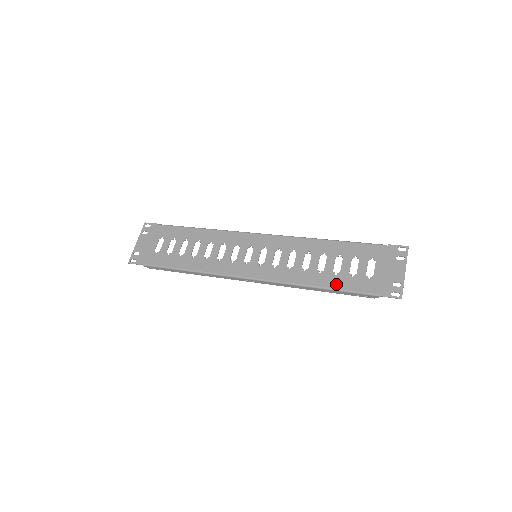
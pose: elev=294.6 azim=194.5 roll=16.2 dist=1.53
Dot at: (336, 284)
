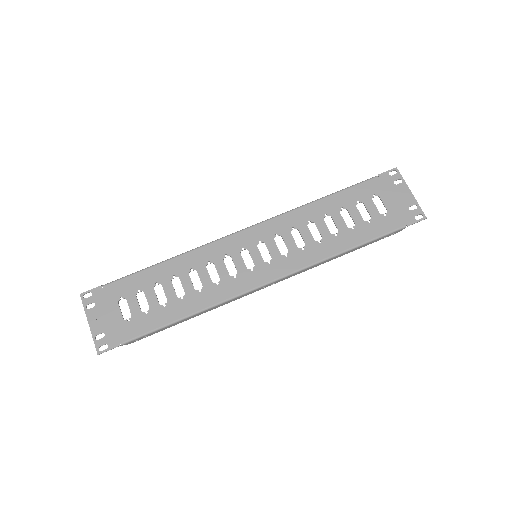
Dot at: (360, 238)
